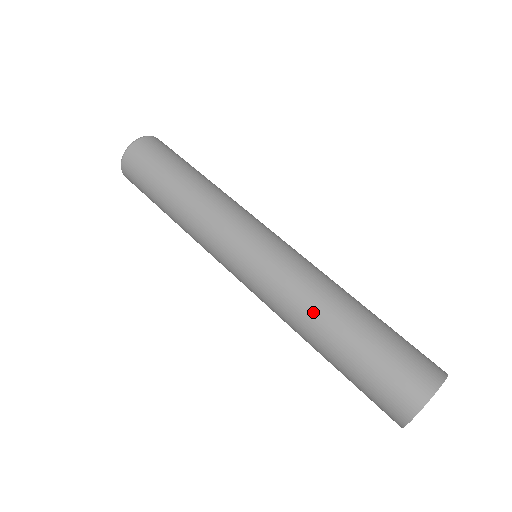
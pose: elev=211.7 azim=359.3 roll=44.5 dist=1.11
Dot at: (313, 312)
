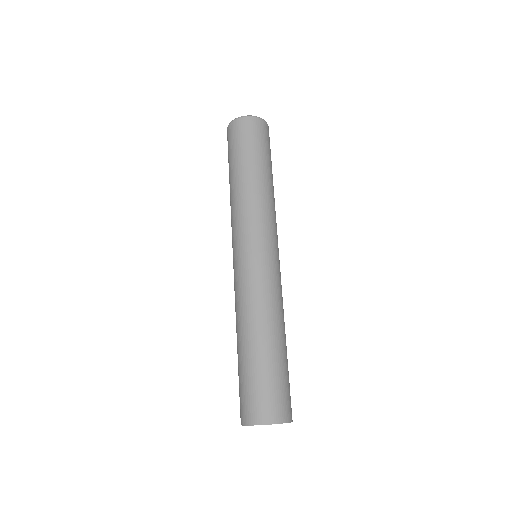
Dot at: (240, 323)
